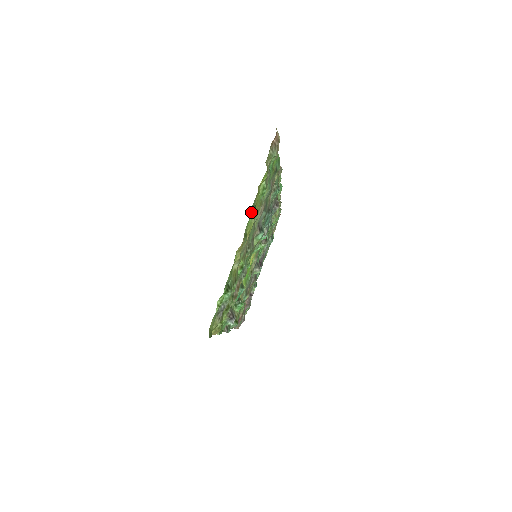
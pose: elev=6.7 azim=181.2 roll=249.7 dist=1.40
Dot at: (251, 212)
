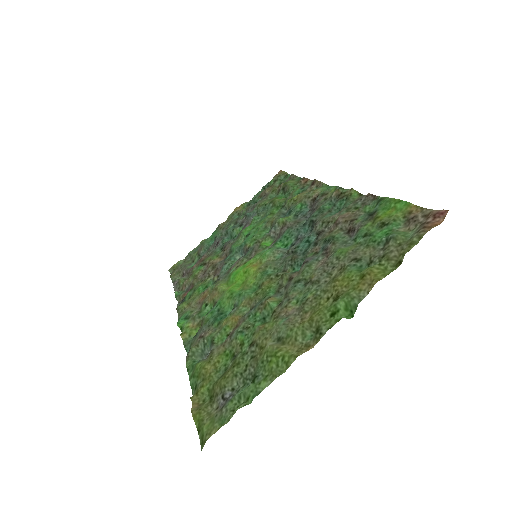
Dot at: (343, 305)
